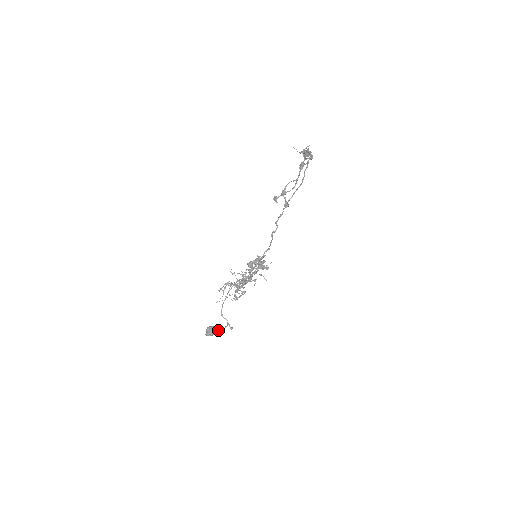
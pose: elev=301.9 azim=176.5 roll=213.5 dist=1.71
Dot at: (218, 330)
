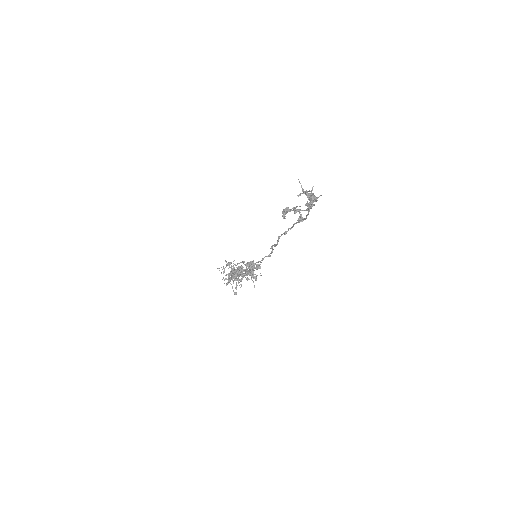
Dot at: occluded
